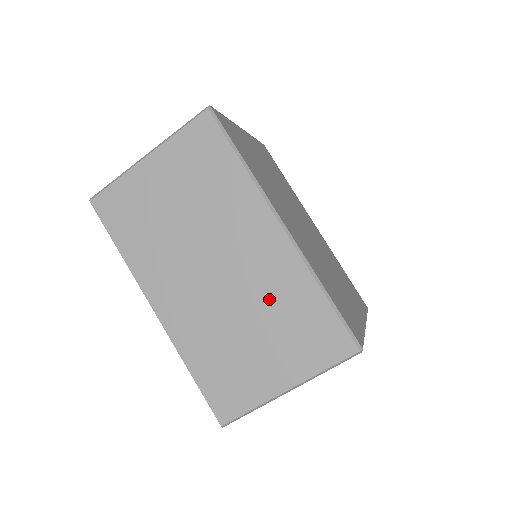
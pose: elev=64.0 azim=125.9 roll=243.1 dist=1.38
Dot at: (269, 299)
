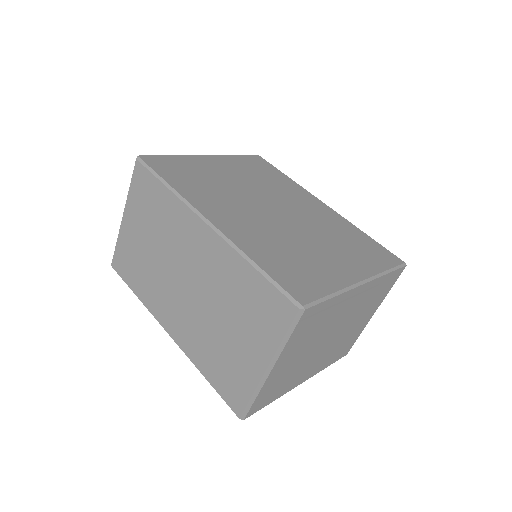
Dot at: (223, 290)
